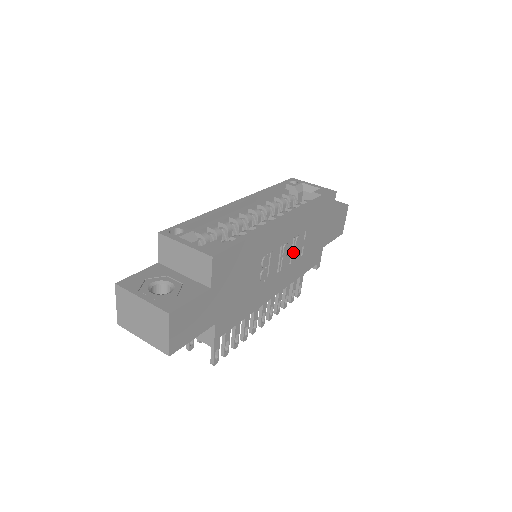
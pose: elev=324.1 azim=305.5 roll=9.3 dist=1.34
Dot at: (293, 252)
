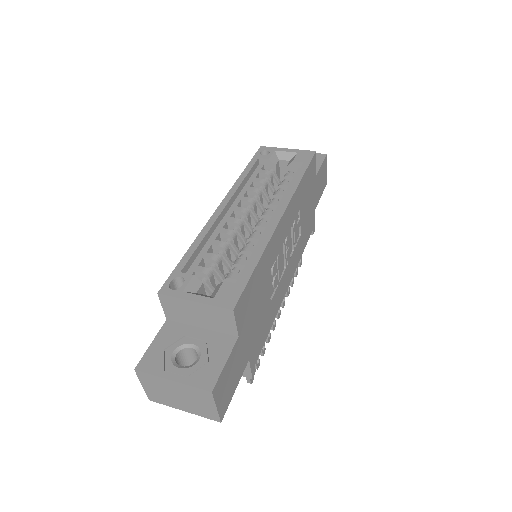
Dot at: (293, 239)
